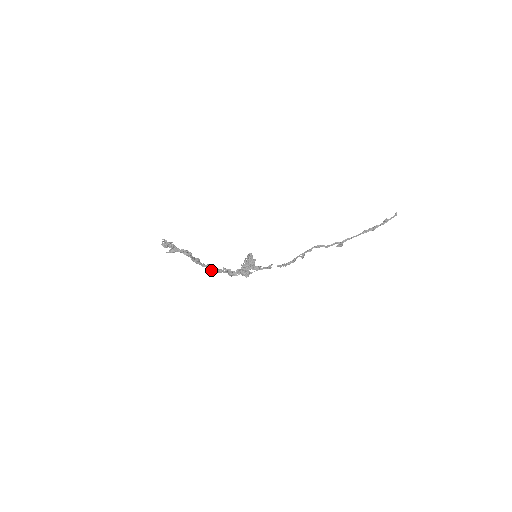
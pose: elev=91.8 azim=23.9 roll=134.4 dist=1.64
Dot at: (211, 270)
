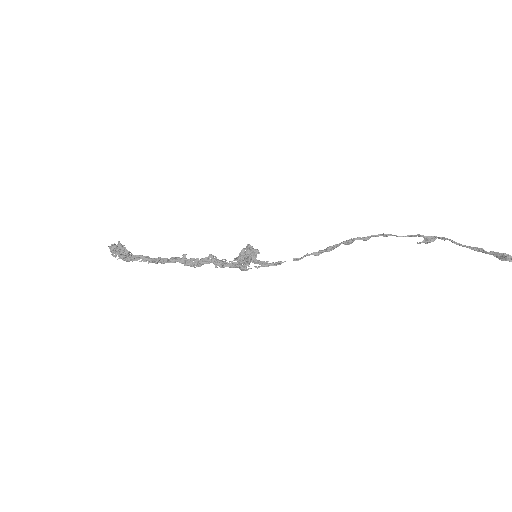
Dot at: occluded
